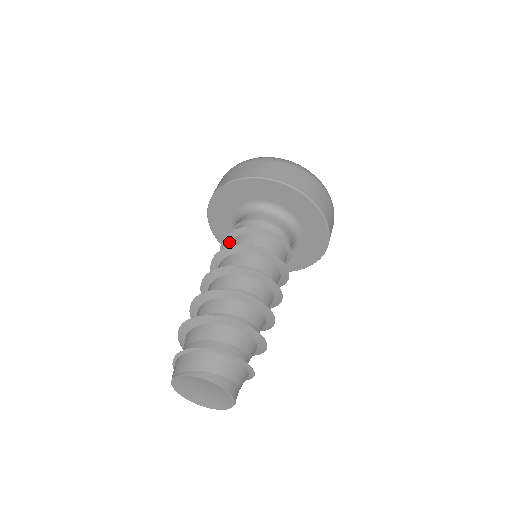
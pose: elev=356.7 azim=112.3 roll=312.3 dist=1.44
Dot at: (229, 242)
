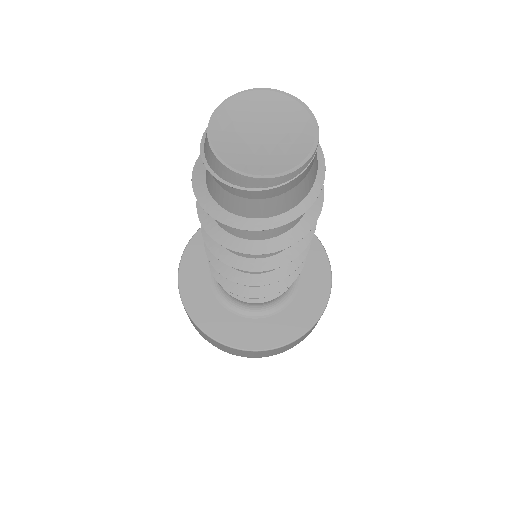
Dot at: occluded
